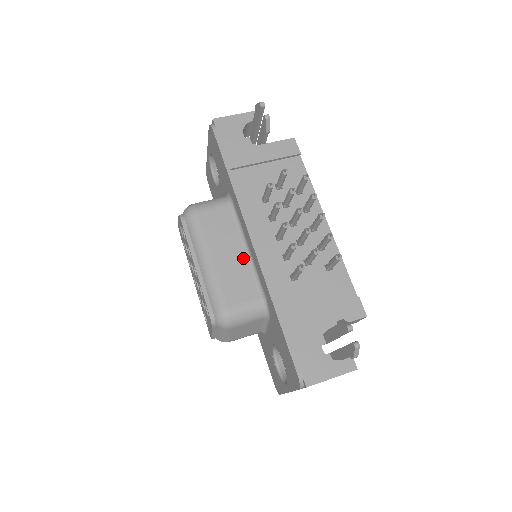
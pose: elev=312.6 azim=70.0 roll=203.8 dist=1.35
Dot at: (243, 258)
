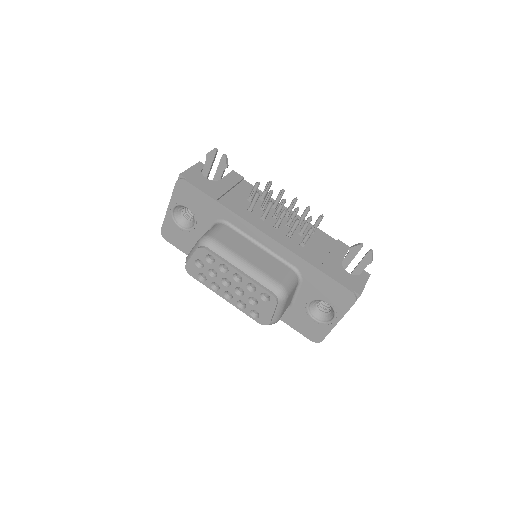
Dot at: (262, 252)
